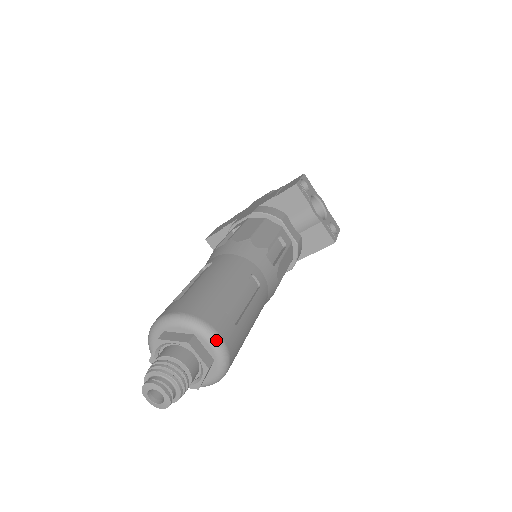
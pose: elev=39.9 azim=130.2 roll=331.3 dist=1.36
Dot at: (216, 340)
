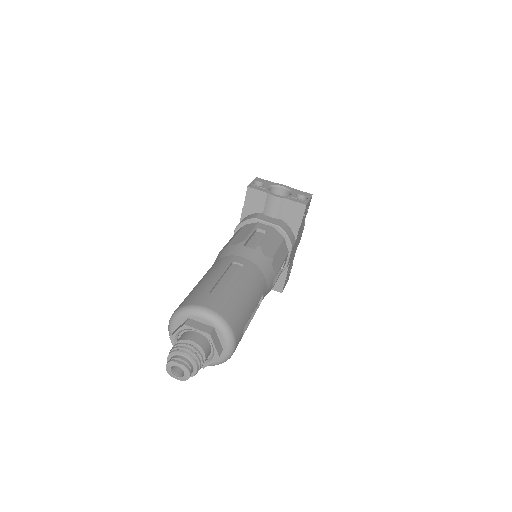
Dot at: (204, 312)
